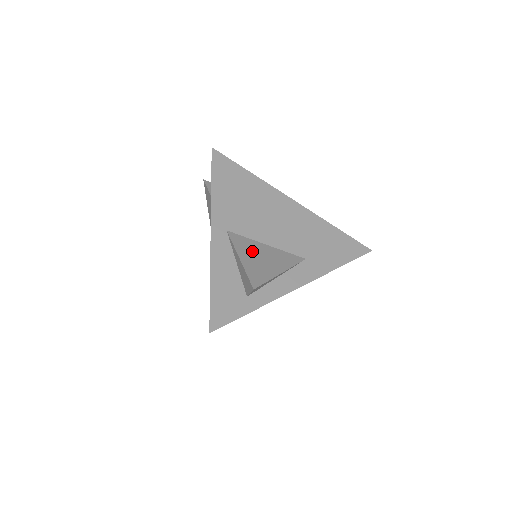
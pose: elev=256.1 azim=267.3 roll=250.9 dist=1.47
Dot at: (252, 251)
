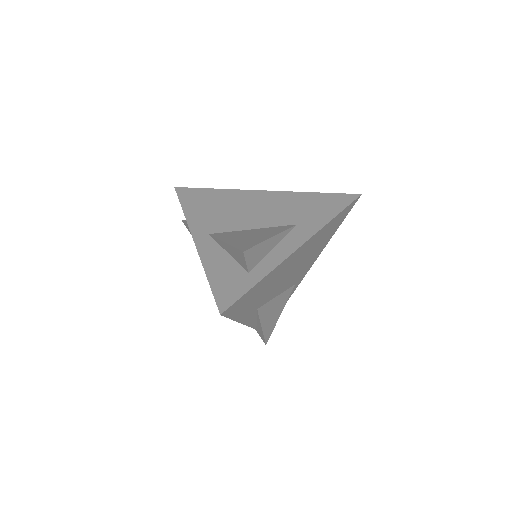
Dot at: (237, 236)
